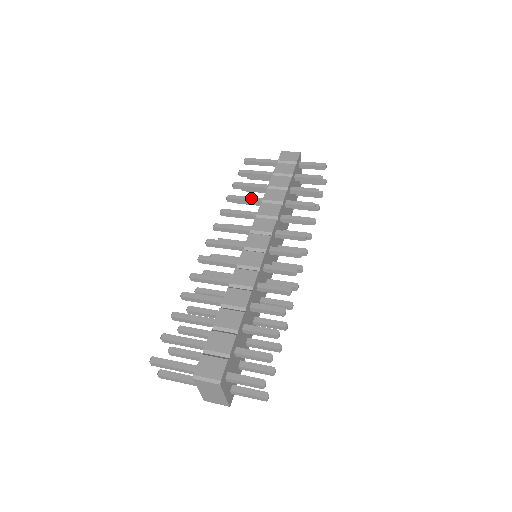
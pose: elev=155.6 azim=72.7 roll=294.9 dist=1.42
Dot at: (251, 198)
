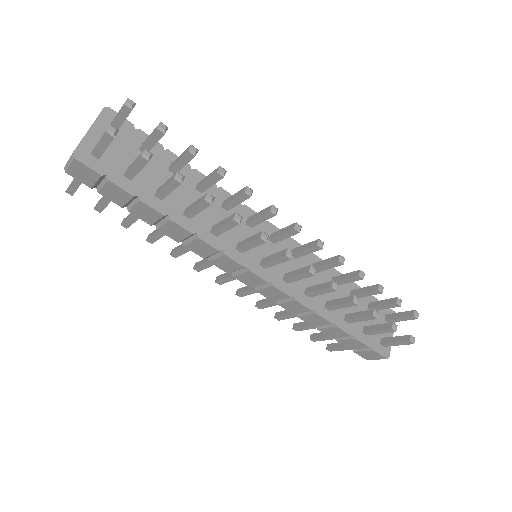
Dot at: occluded
